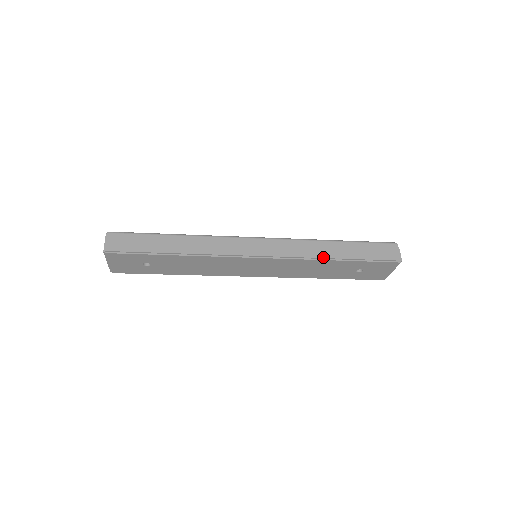
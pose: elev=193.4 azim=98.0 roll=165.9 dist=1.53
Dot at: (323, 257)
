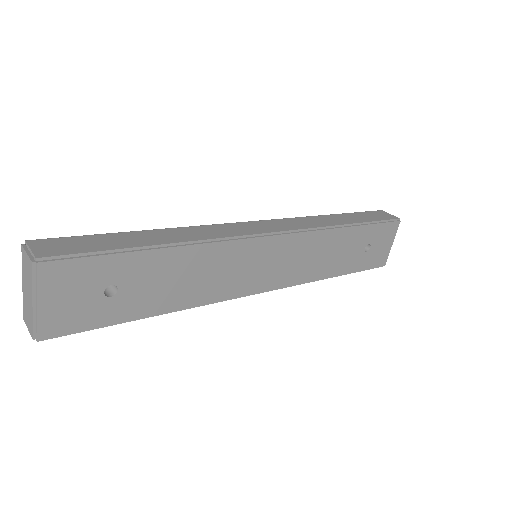
Dot at: (336, 224)
